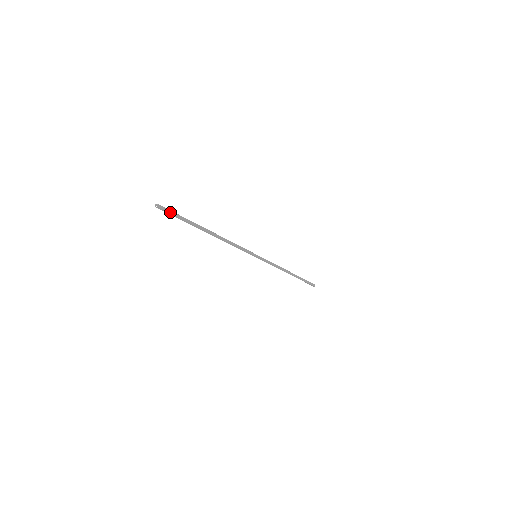
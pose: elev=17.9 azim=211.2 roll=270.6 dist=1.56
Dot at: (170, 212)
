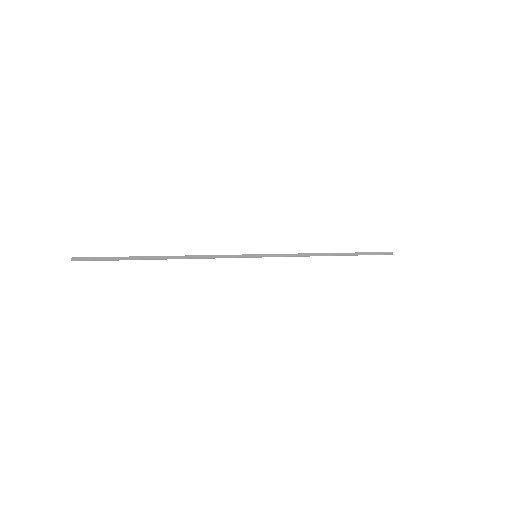
Dot at: (92, 259)
